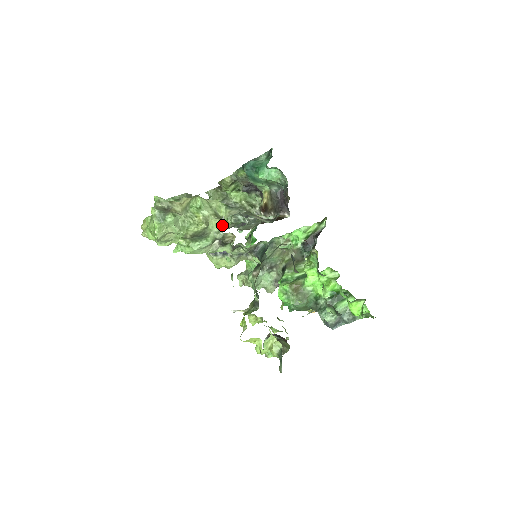
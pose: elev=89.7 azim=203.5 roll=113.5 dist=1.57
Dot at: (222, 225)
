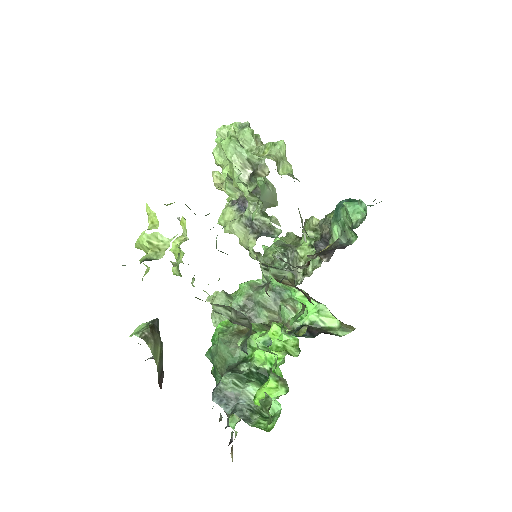
Dot at: (265, 256)
